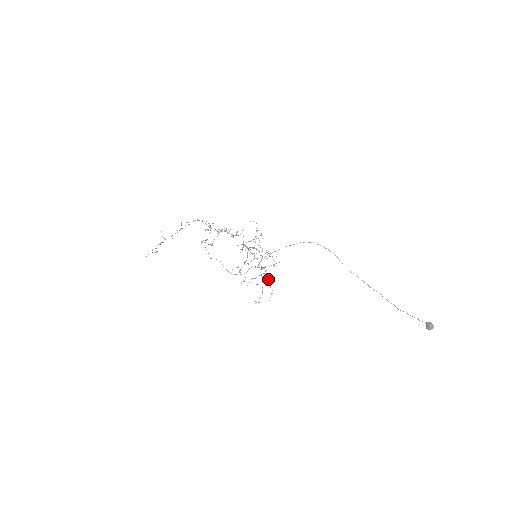
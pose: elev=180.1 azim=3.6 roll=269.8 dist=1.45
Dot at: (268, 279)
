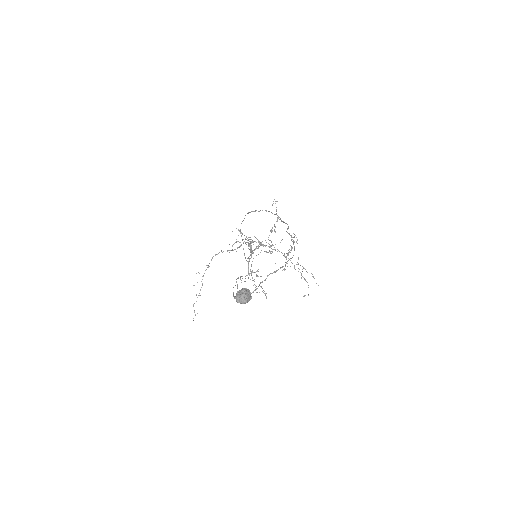
Dot at: occluded
